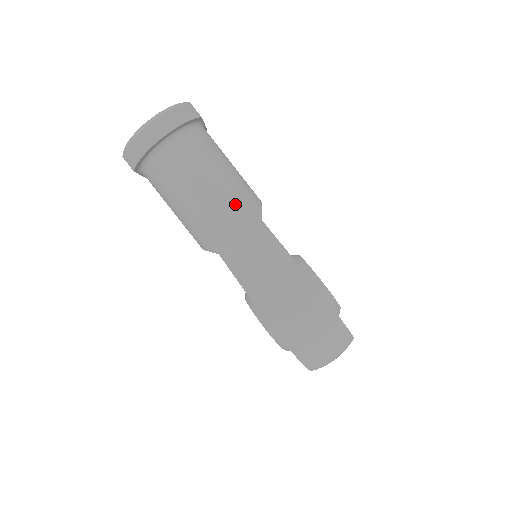
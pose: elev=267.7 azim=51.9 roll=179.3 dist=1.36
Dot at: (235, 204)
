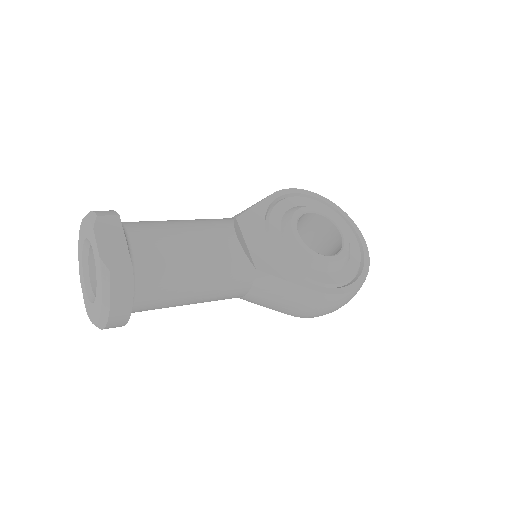
Dot at: (227, 285)
